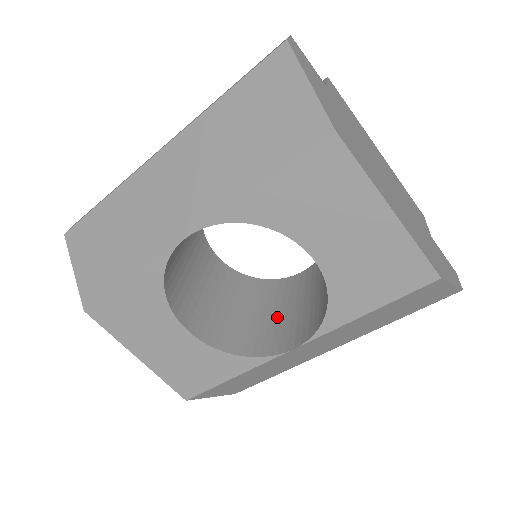
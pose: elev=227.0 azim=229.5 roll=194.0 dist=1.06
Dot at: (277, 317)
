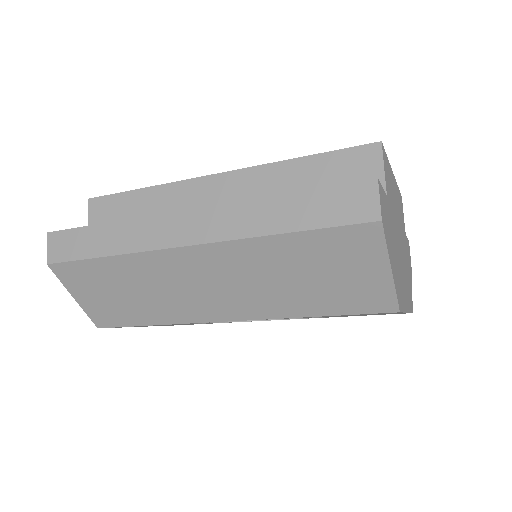
Dot at: occluded
